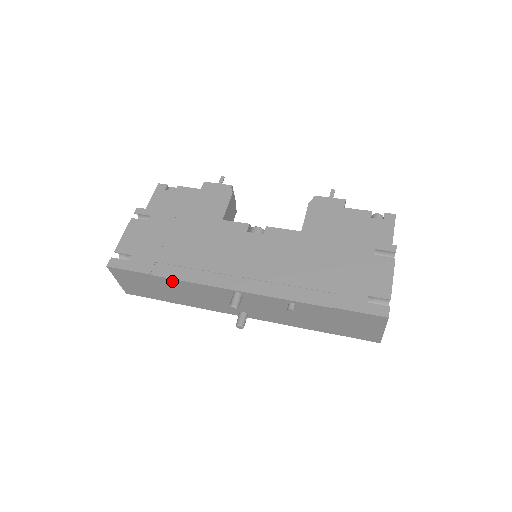
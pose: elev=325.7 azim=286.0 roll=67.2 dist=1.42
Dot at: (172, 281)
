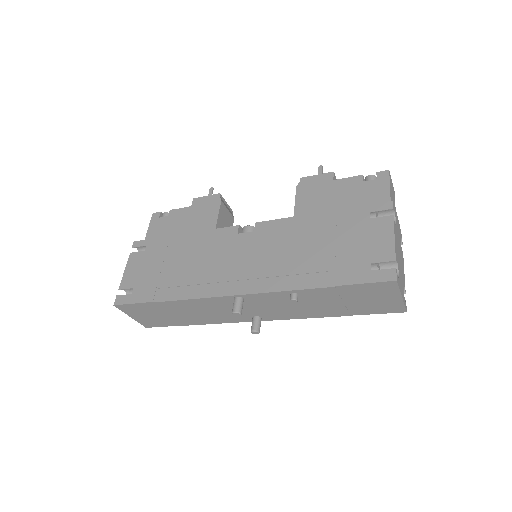
Dot at: (175, 303)
